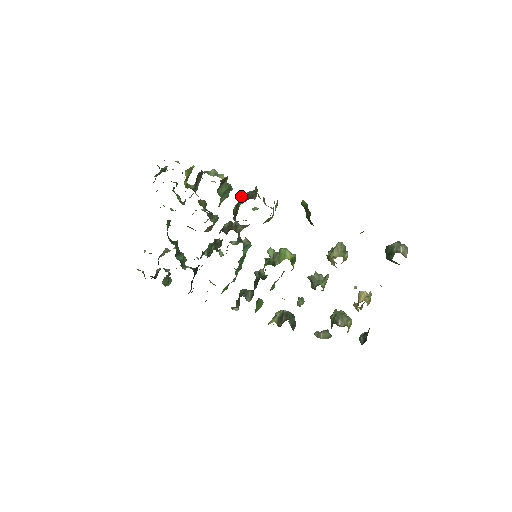
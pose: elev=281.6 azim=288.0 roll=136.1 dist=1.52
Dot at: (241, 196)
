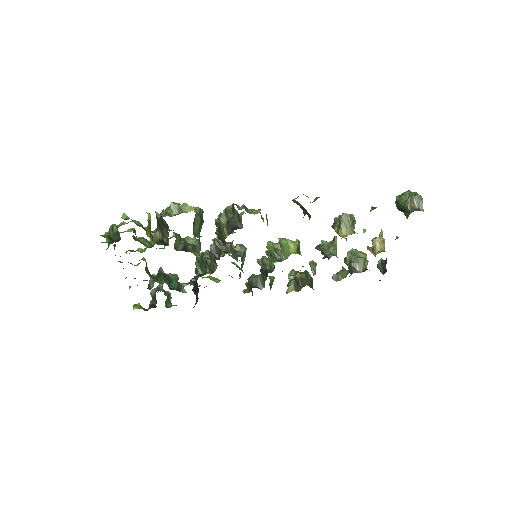
Dot at: (218, 218)
